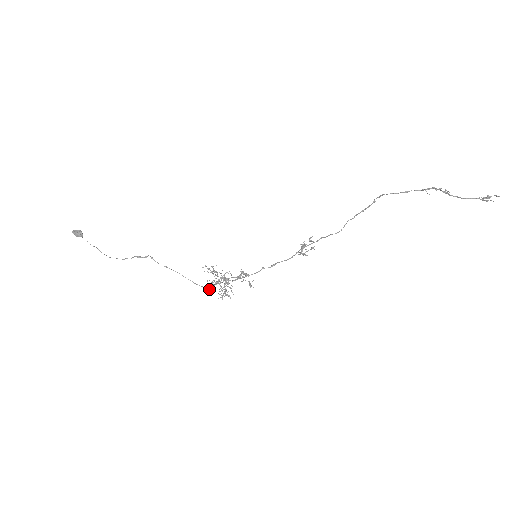
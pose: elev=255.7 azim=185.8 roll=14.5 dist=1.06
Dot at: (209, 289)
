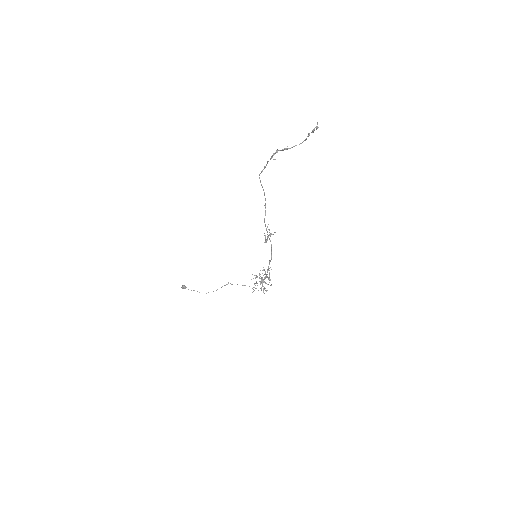
Dot at: (254, 290)
